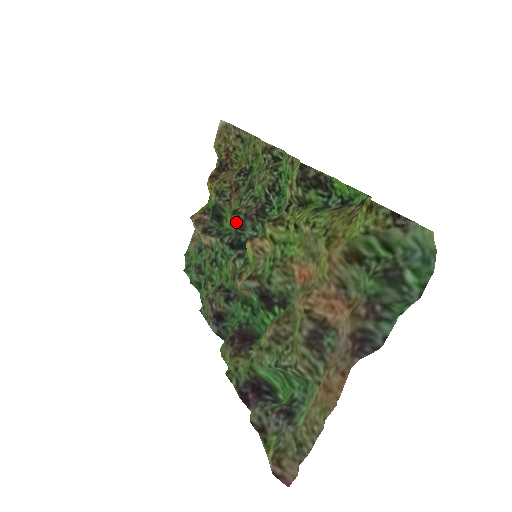
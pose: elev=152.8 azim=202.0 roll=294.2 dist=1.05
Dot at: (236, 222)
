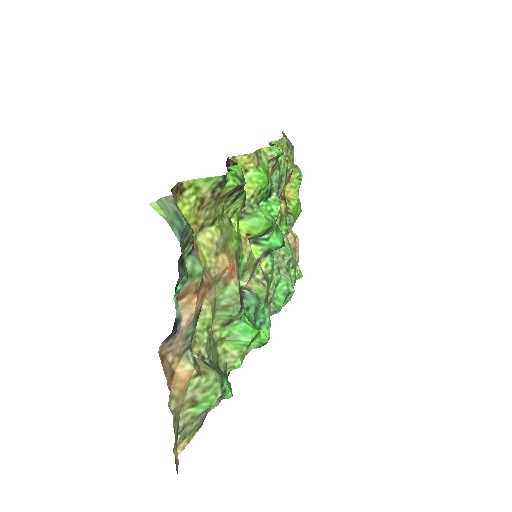
Dot at: occluded
